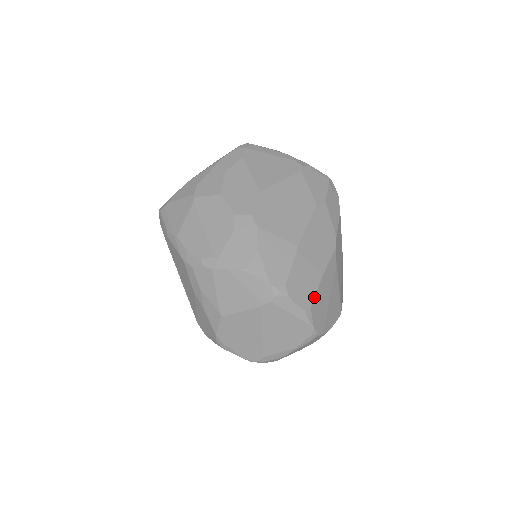
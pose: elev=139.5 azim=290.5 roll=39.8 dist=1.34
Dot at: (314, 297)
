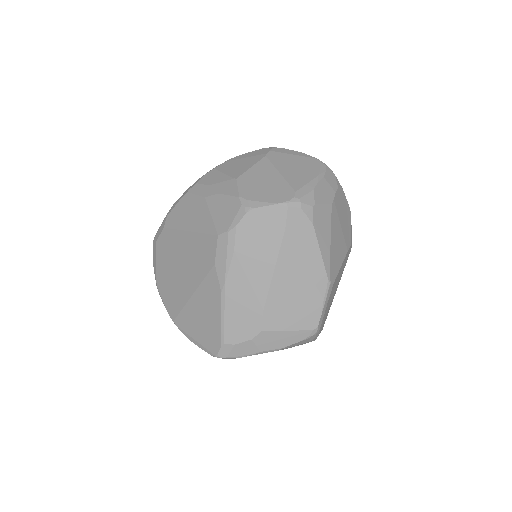
Dot at: occluded
